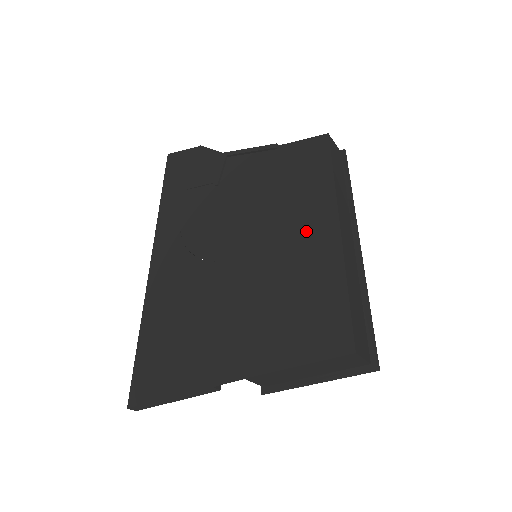
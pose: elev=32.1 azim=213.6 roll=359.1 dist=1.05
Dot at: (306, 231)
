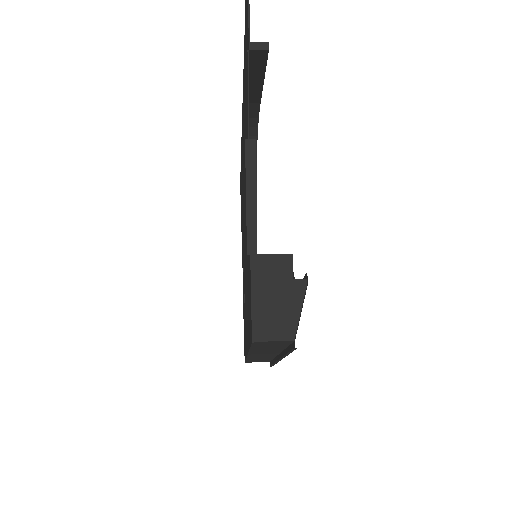
Dot at: (246, 319)
